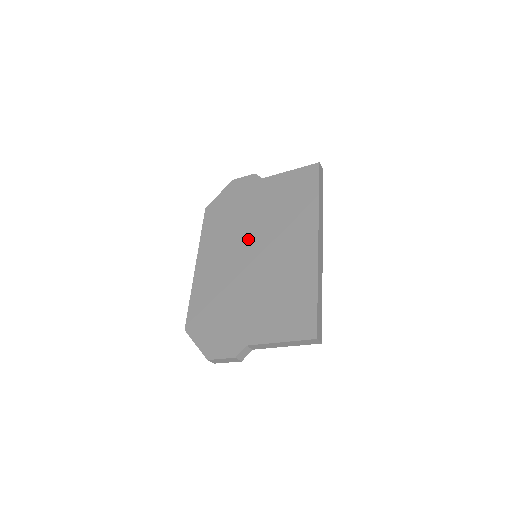
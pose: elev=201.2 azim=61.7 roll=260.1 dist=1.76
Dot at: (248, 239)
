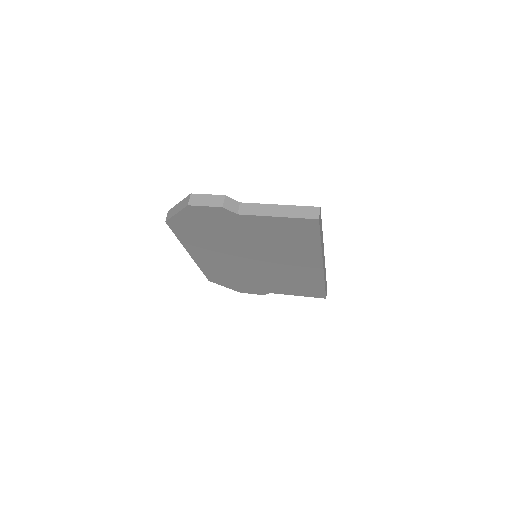
Dot at: (244, 253)
